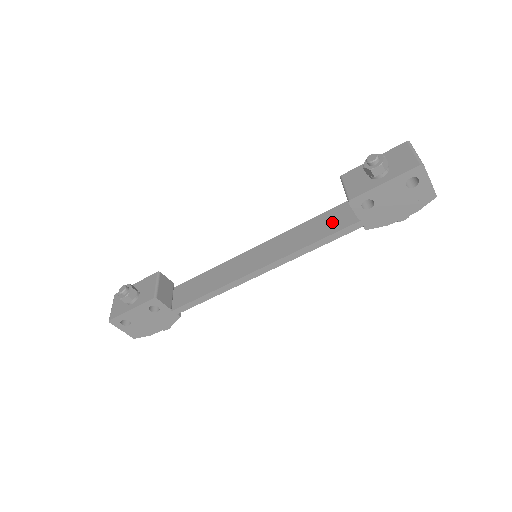
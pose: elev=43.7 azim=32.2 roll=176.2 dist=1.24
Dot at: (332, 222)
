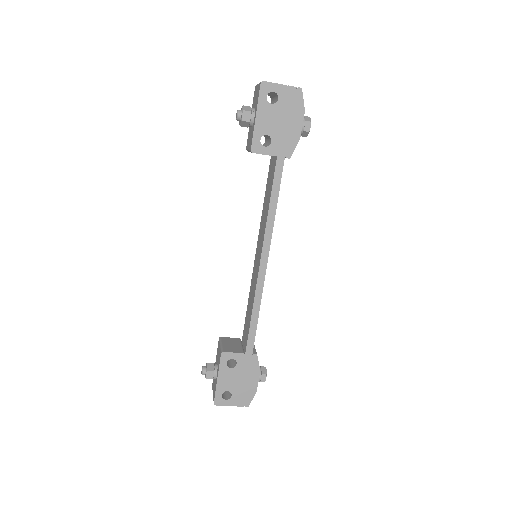
Dot at: (270, 180)
